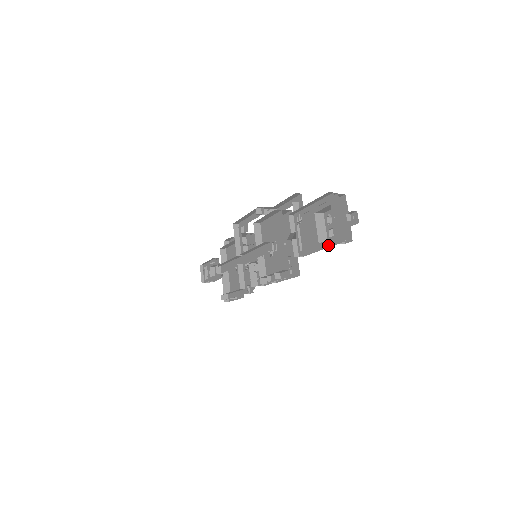
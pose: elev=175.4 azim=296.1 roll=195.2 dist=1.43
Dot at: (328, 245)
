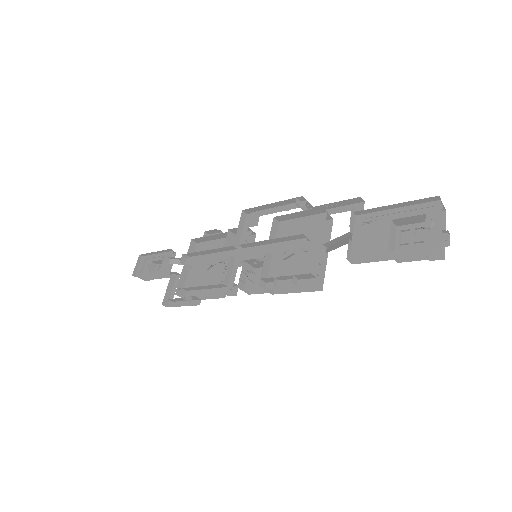
Dot at: (413, 253)
